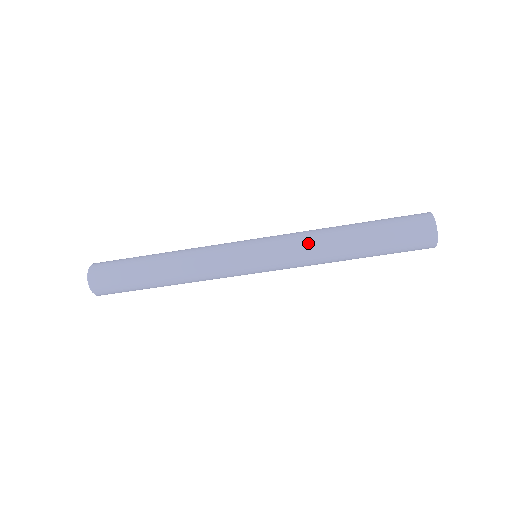
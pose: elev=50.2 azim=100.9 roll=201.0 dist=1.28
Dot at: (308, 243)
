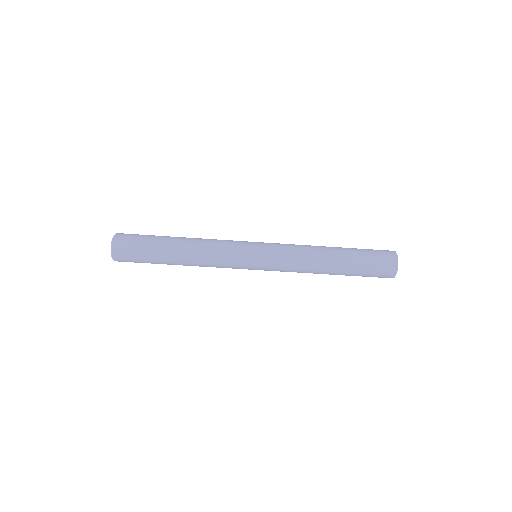
Dot at: (300, 265)
